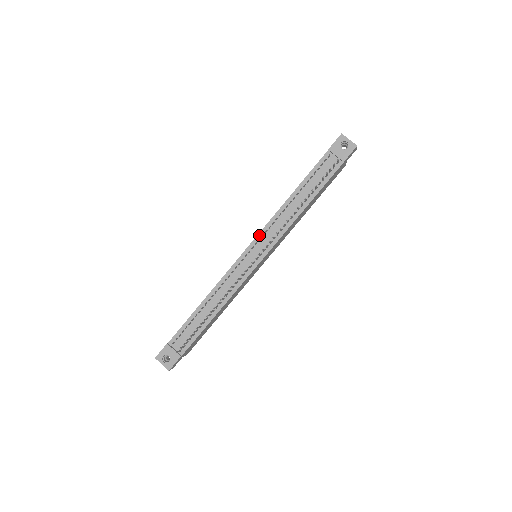
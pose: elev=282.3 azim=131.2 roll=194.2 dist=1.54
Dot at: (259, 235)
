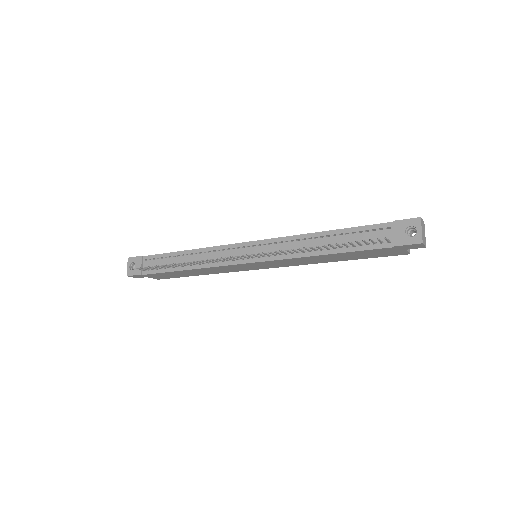
Dot at: (268, 240)
